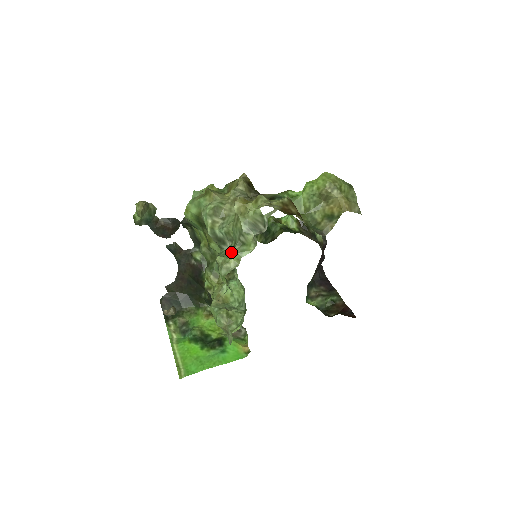
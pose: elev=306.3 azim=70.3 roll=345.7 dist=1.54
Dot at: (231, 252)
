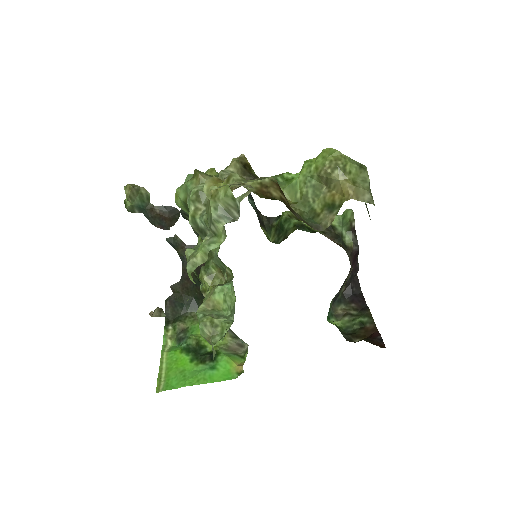
Dot at: occluded
